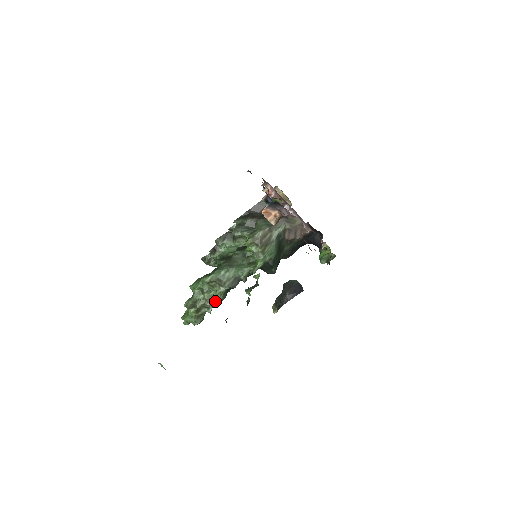
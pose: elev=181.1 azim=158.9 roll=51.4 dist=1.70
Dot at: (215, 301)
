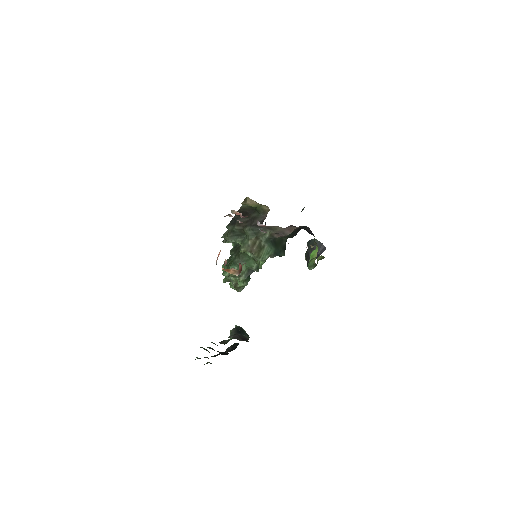
Dot at: (241, 286)
